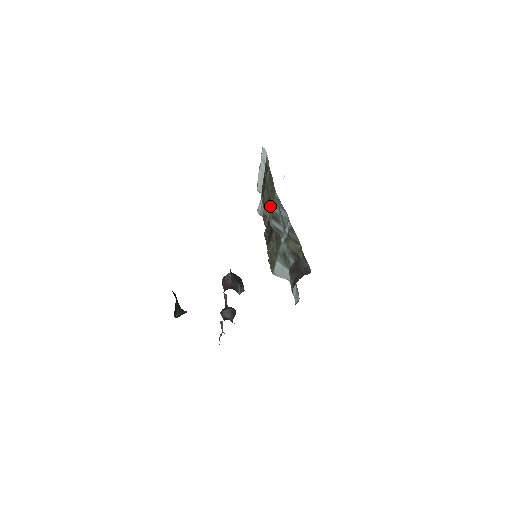
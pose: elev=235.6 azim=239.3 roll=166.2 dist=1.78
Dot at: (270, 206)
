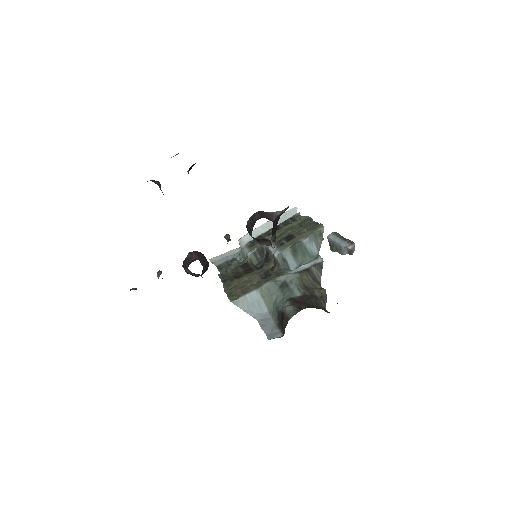
Dot at: (289, 240)
